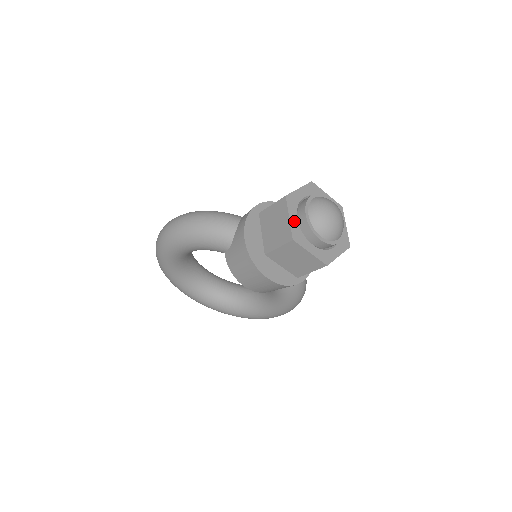
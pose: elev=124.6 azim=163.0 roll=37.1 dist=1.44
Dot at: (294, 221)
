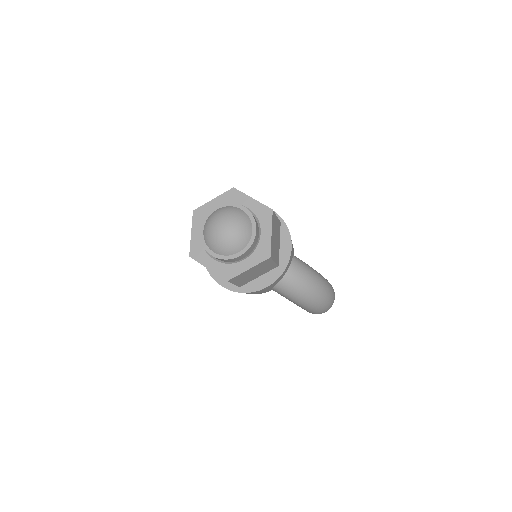
Dot at: (196, 236)
